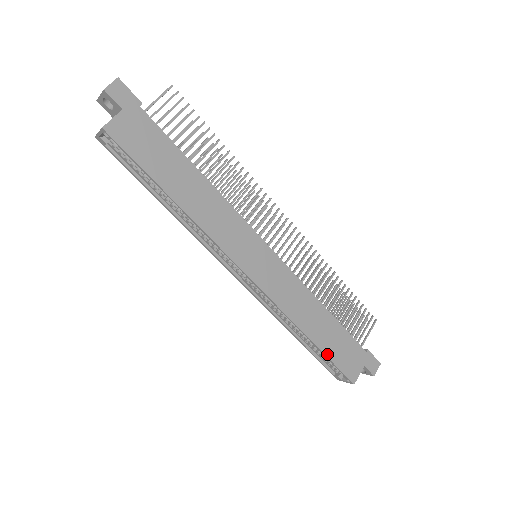
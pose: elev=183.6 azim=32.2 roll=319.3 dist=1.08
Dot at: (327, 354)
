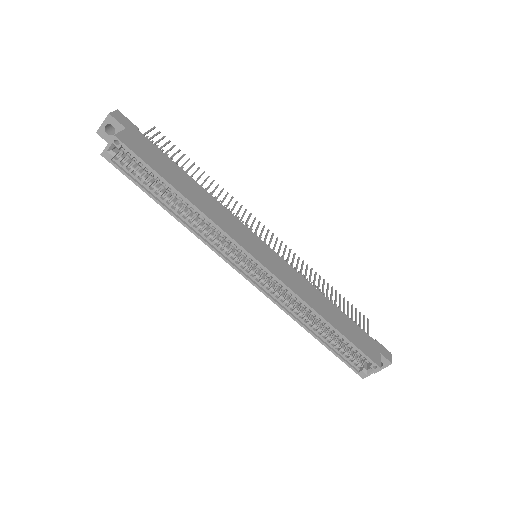
Dot at: (347, 338)
